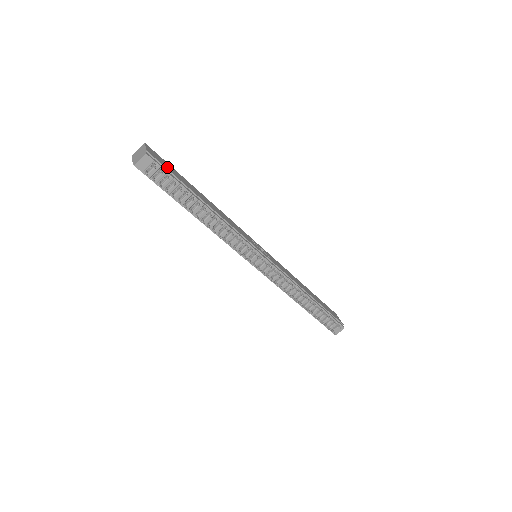
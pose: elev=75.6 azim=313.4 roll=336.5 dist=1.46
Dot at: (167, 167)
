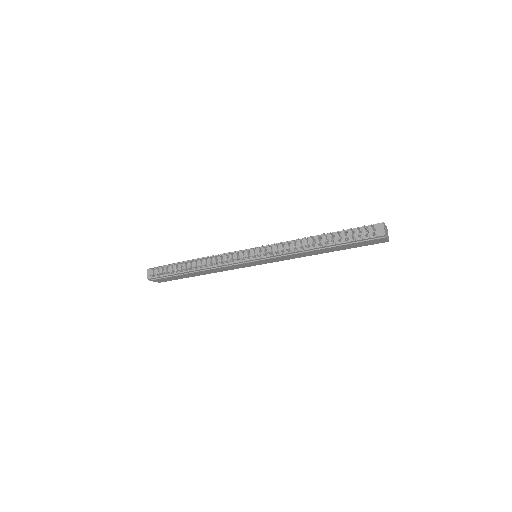
Dot at: occluded
